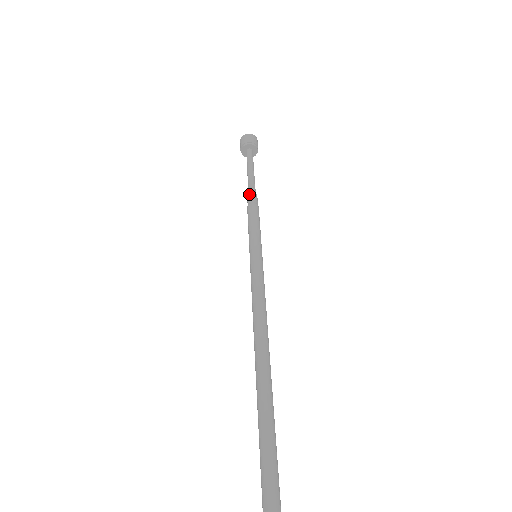
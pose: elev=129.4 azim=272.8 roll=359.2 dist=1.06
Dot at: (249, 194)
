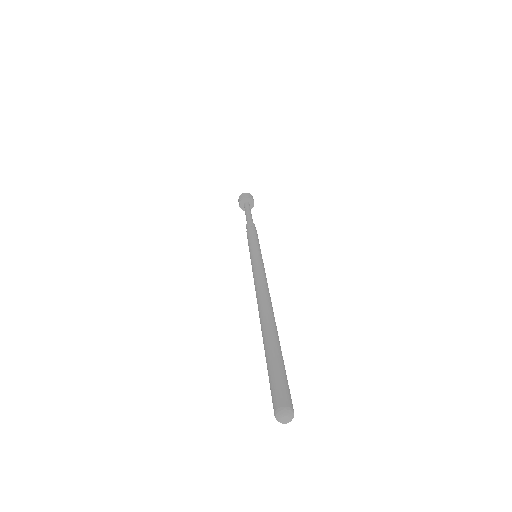
Dot at: (248, 223)
